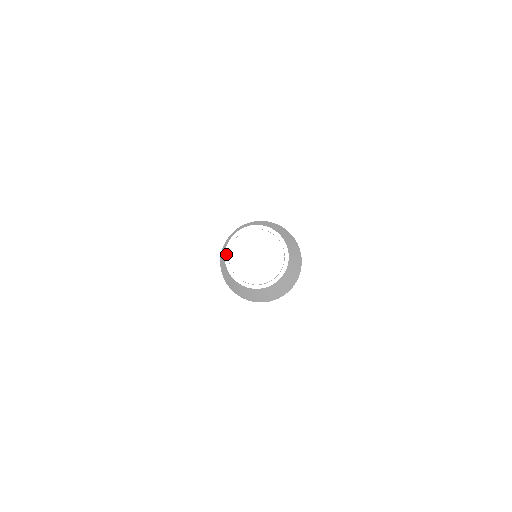
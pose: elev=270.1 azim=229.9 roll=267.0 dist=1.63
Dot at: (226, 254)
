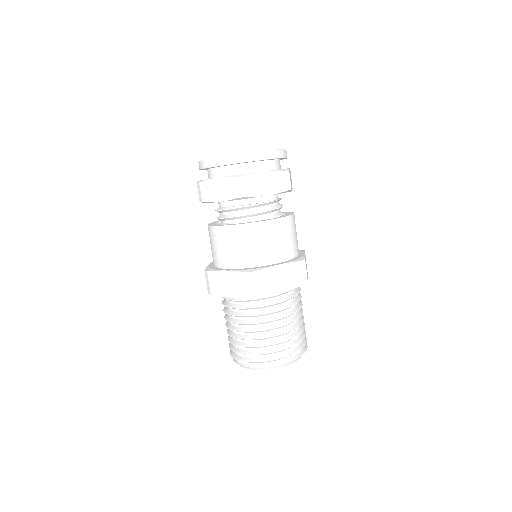
Dot at: occluded
